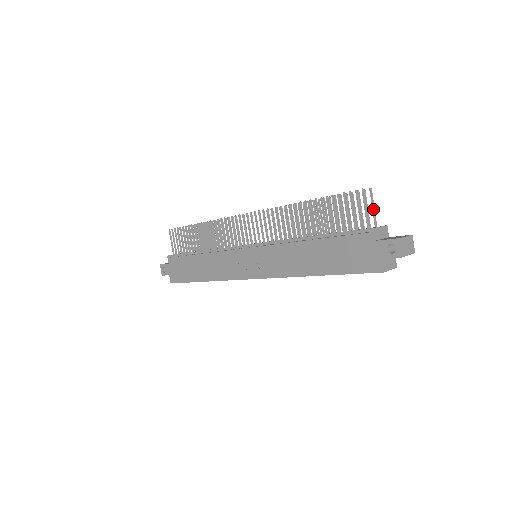
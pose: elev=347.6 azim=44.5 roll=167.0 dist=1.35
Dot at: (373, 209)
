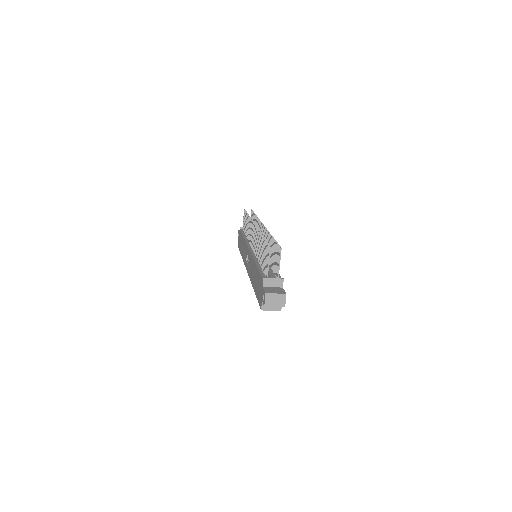
Dot at: (278, 263)
